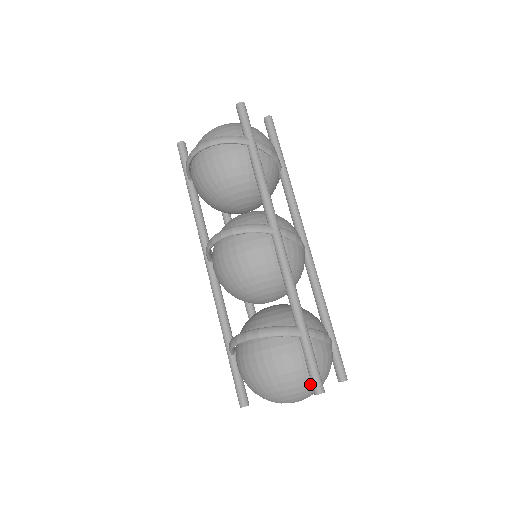
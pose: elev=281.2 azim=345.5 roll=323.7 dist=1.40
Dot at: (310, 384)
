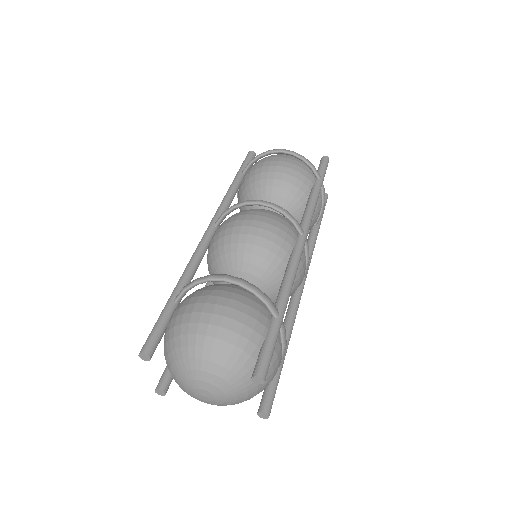
Dot at: (247, 372)
